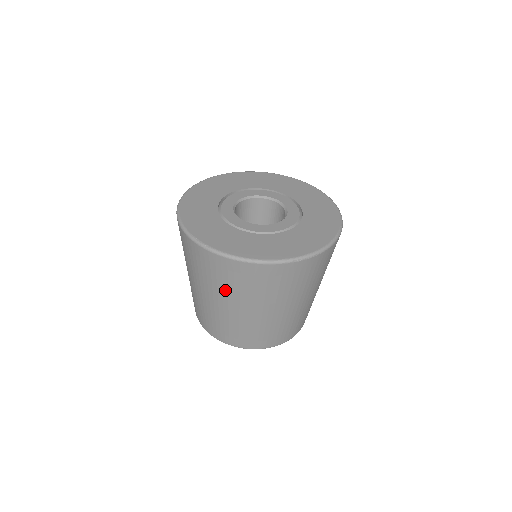
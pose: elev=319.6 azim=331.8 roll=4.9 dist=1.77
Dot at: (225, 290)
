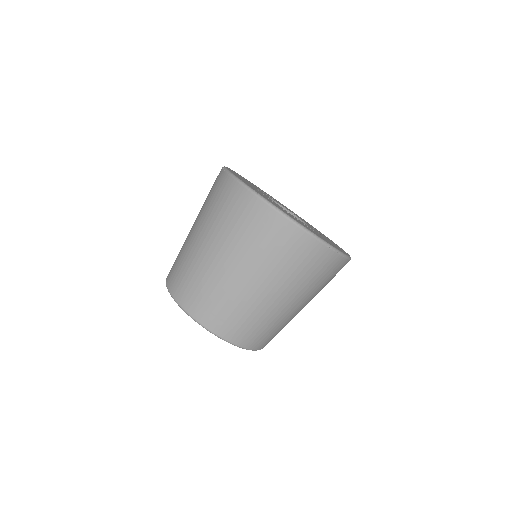
Dot at: (246, 247)
